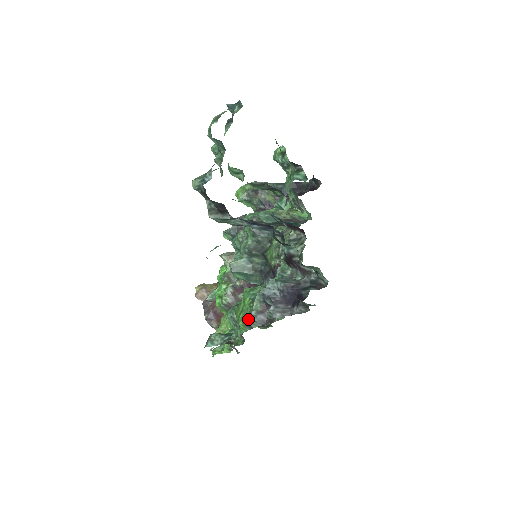
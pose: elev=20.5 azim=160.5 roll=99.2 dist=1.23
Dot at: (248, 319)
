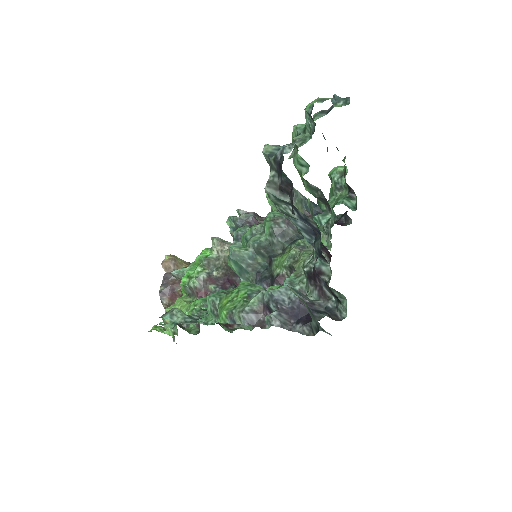
Dot at: (237, 312)
